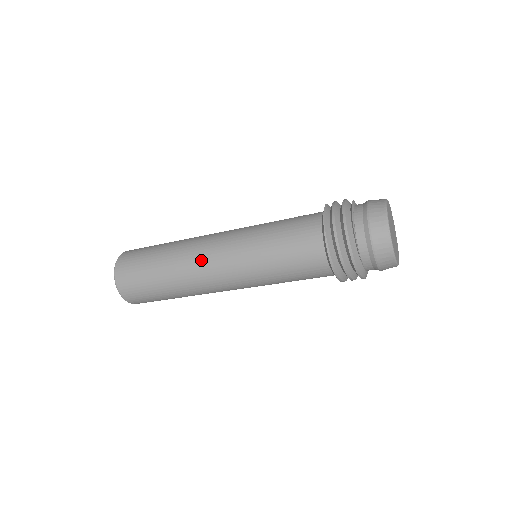
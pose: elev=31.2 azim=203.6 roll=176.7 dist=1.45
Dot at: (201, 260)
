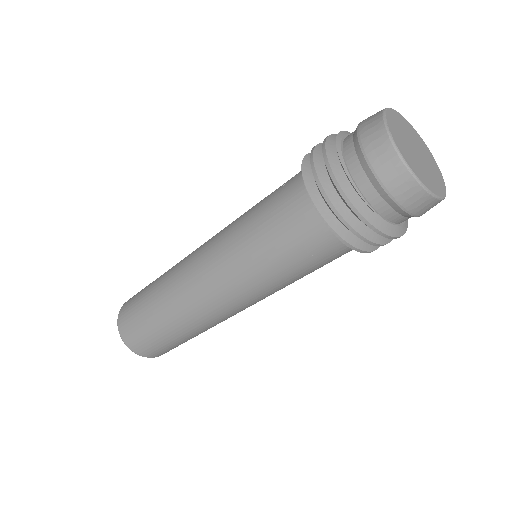
Dot at: (195, 298)
